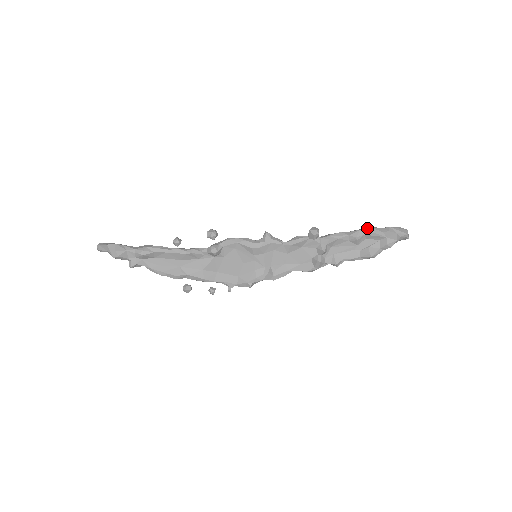
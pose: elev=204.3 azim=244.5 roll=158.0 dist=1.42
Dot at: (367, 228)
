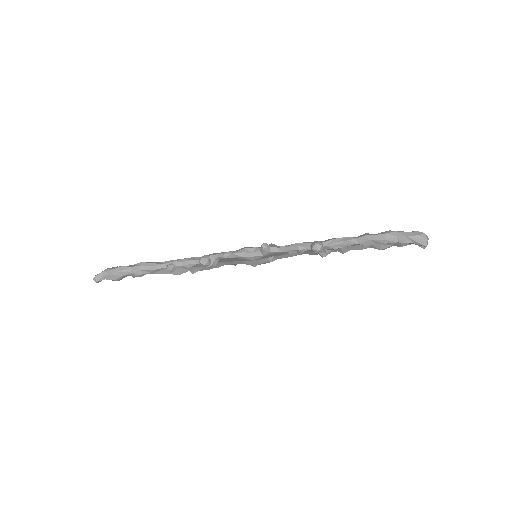
Dot at: (379, 238)
